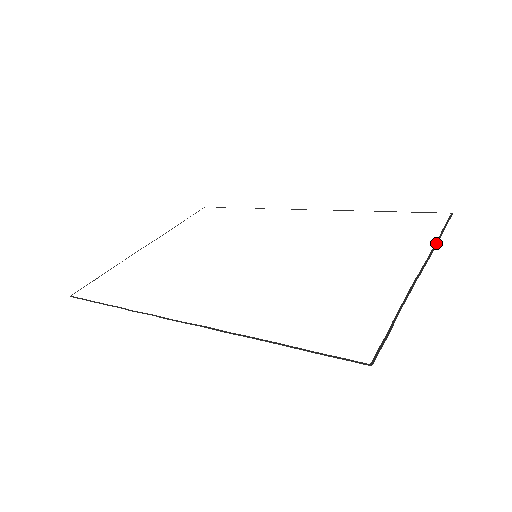
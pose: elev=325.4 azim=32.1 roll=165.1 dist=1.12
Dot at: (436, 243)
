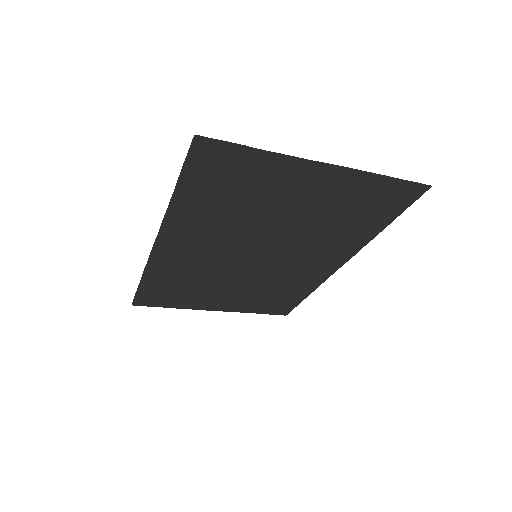
Dot at: (375, 174)
